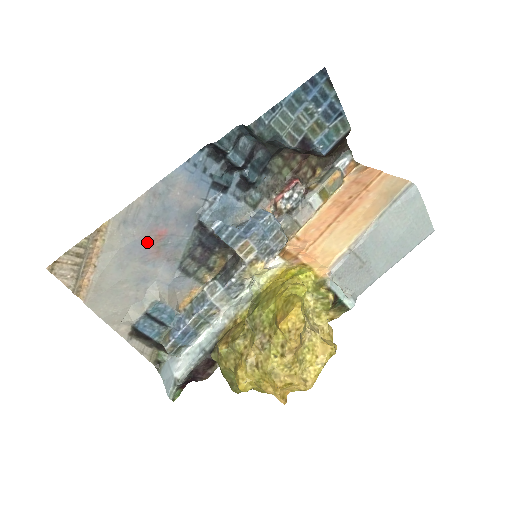
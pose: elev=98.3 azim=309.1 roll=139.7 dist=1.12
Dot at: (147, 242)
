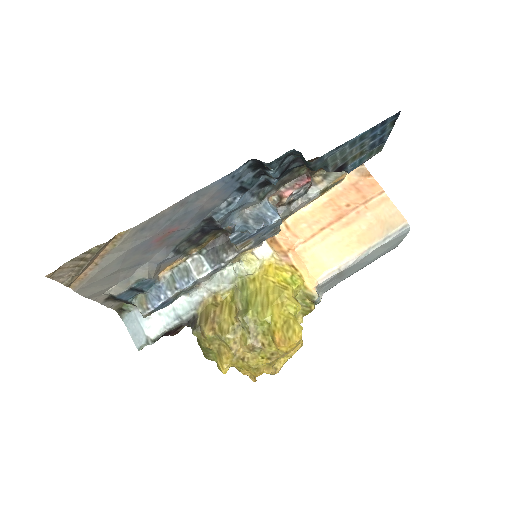
Dot at: (155, 239)
